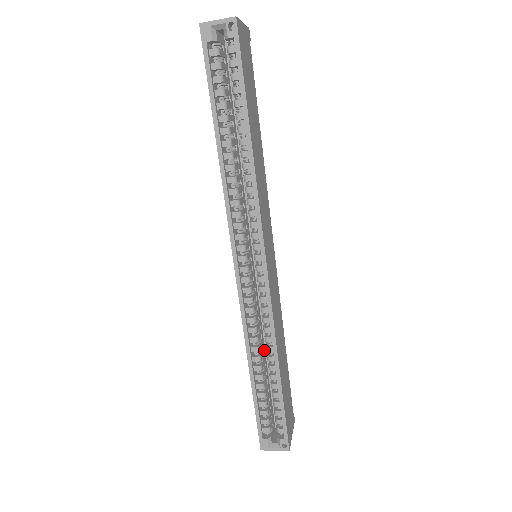
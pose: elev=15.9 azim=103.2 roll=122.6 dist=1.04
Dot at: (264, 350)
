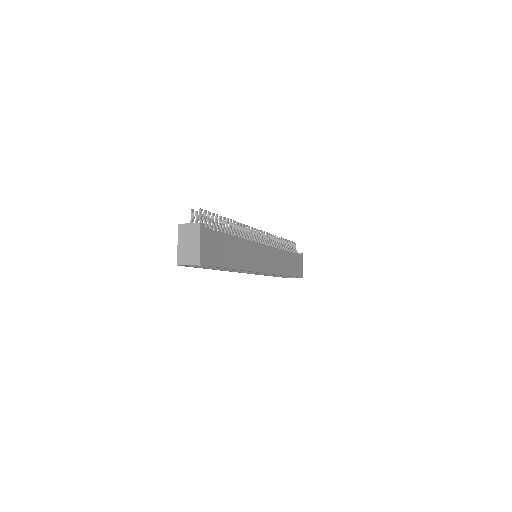
Dot at: occluded
